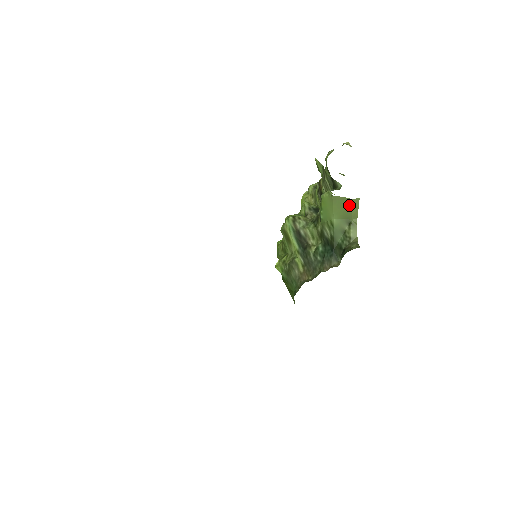
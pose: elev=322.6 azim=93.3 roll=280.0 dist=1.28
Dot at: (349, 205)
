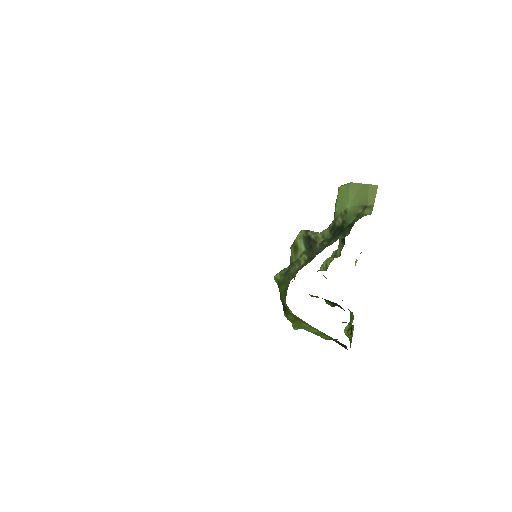
Dot at: (366, 190)
